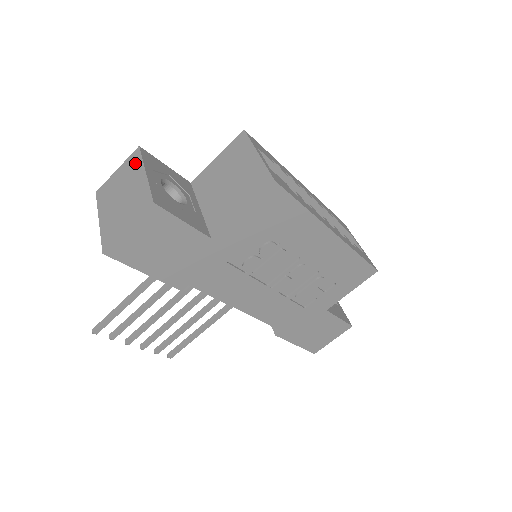
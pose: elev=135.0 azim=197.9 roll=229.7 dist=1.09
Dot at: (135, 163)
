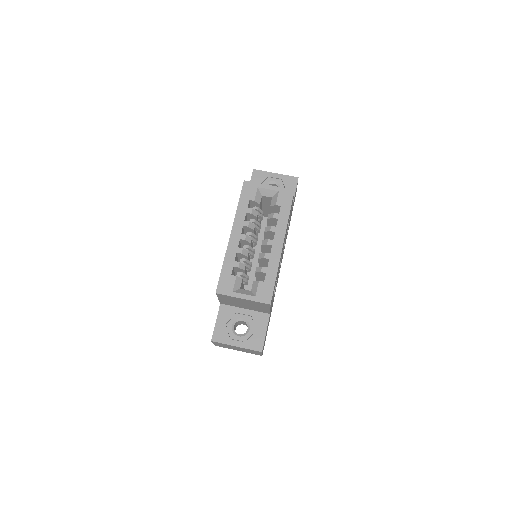
Dot at: (222, 344)
